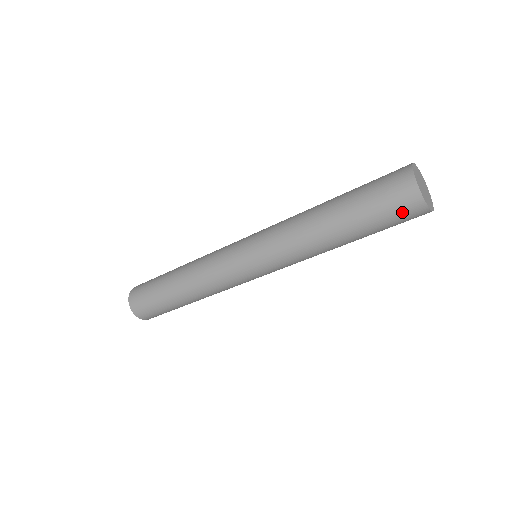
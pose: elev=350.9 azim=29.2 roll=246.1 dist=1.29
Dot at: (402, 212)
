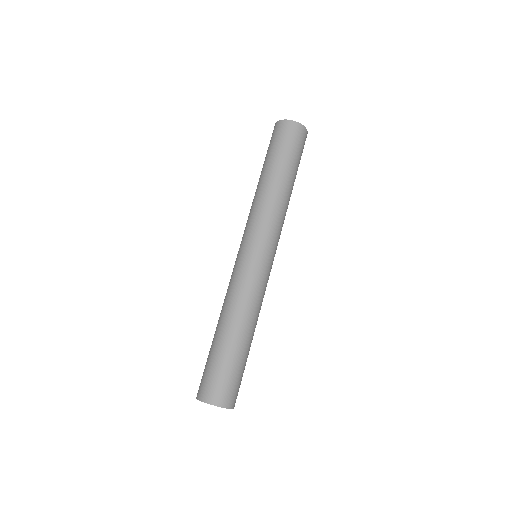
Dot at: (298, 138)
